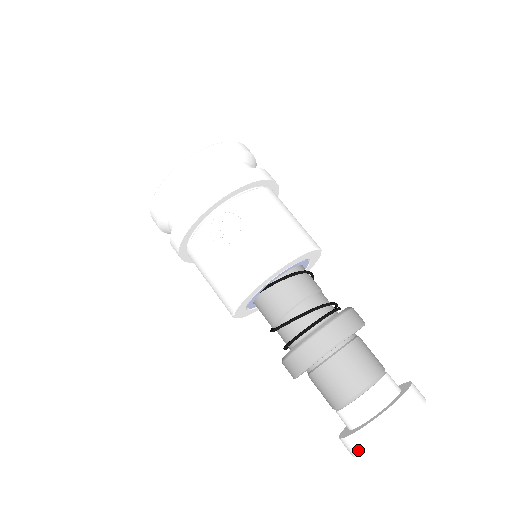
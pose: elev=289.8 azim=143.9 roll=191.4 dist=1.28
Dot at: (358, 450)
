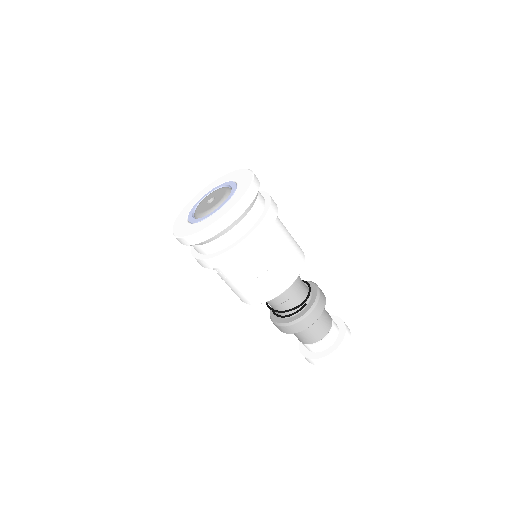
Dot at: occluded
